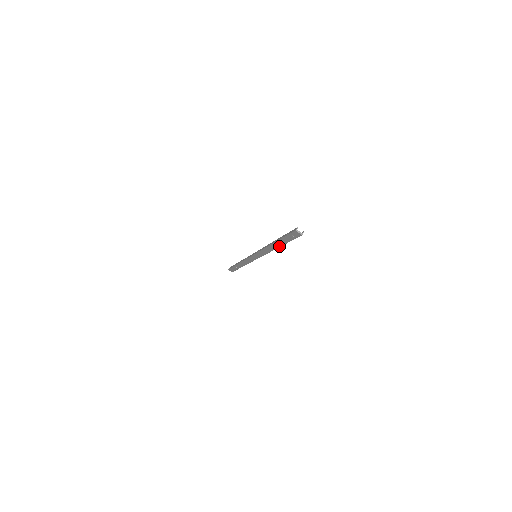
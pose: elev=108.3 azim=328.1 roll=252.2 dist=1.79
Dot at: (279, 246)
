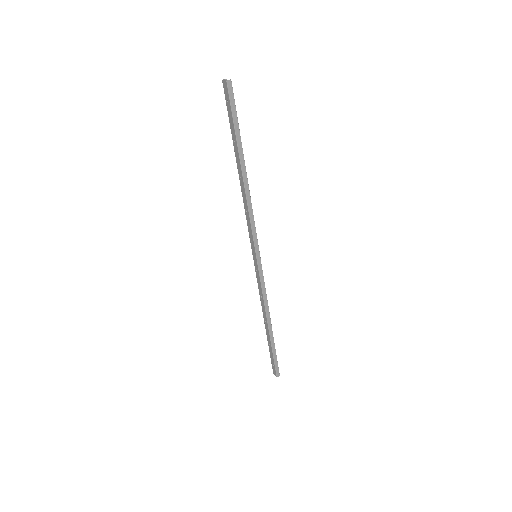
Dot at: (240, 164)
